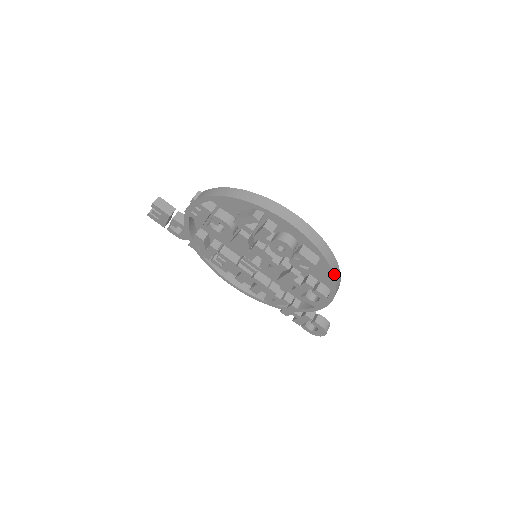
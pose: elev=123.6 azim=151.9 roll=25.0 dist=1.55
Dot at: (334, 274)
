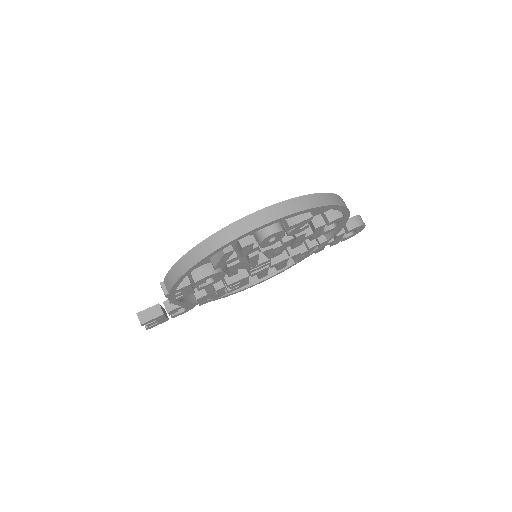
Dot at: (333, 204)
